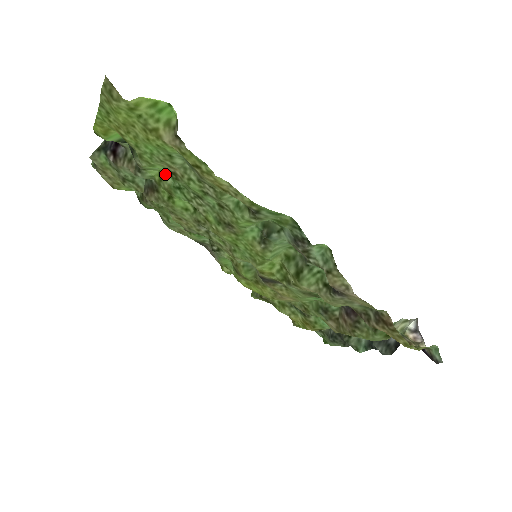
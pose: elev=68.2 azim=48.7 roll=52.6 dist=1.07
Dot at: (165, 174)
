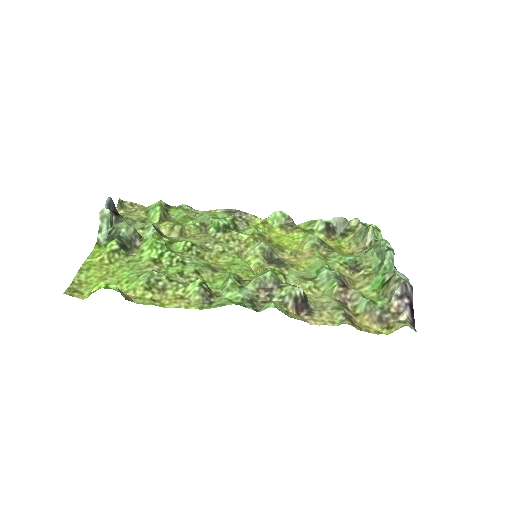
Dot at: (157, 239)
